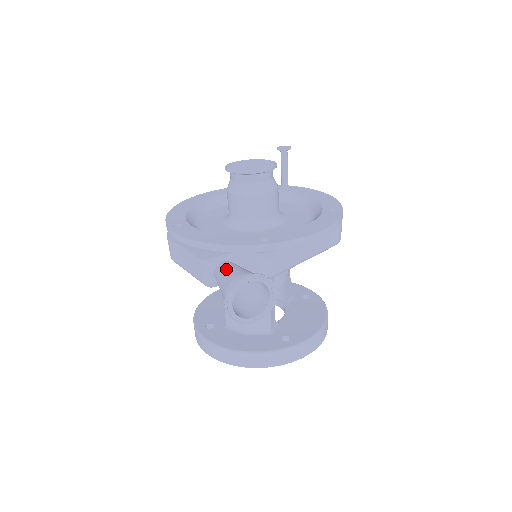
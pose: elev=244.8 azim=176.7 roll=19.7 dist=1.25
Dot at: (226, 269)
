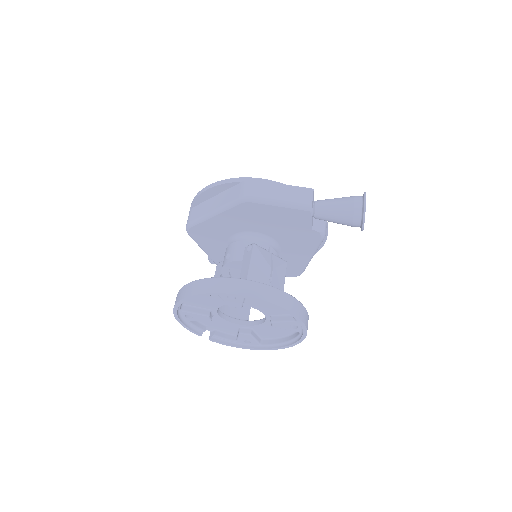
Dot at: occluded
